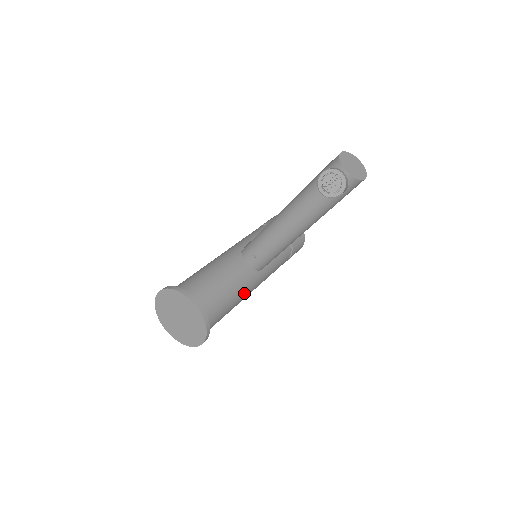
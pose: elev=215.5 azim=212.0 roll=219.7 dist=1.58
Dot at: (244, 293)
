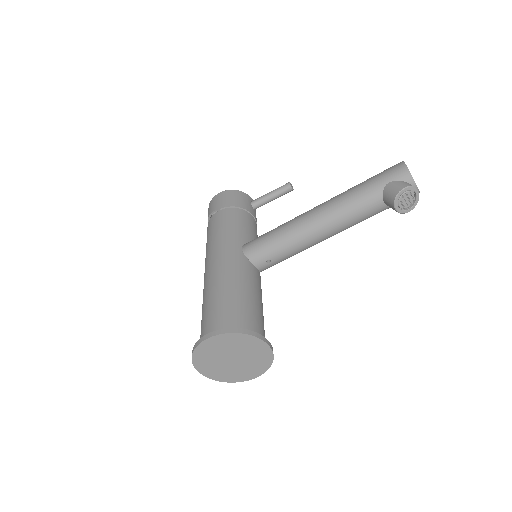
Dot at: occluded
